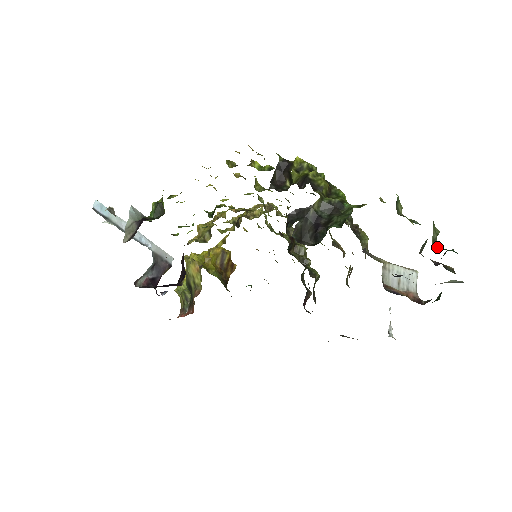
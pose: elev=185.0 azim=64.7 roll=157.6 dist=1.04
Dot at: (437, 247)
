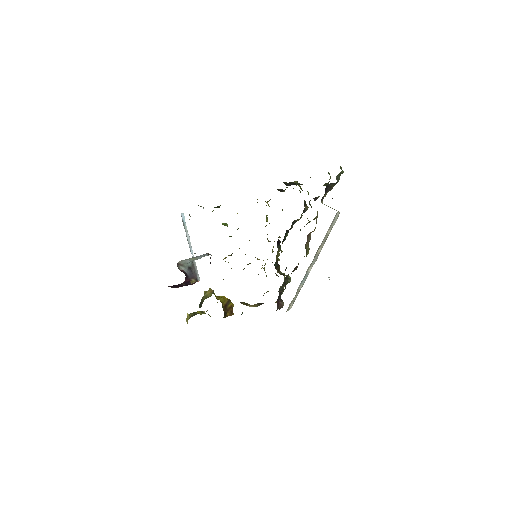
Dot at: occluded
